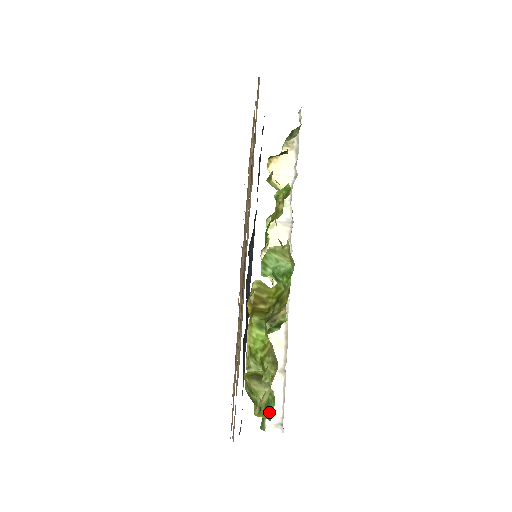
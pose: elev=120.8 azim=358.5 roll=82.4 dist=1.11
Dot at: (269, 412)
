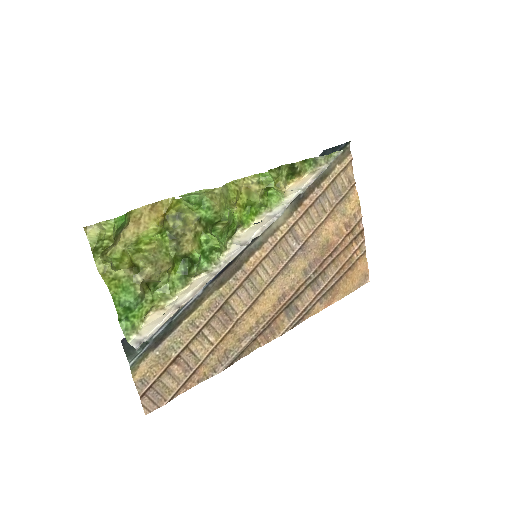
Dot at: (116, 289)
